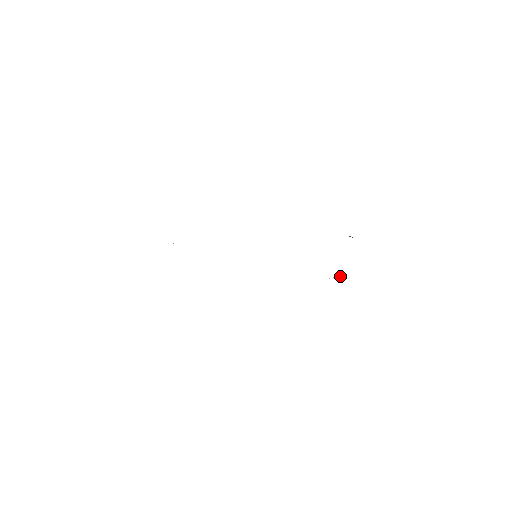
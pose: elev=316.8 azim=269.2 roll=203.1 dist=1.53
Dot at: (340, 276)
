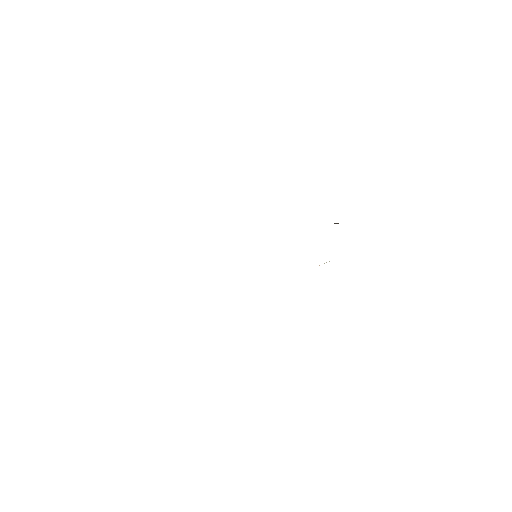
Dot at: occluded
